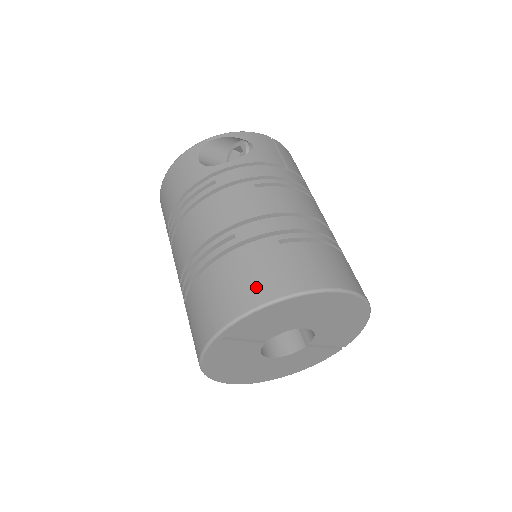
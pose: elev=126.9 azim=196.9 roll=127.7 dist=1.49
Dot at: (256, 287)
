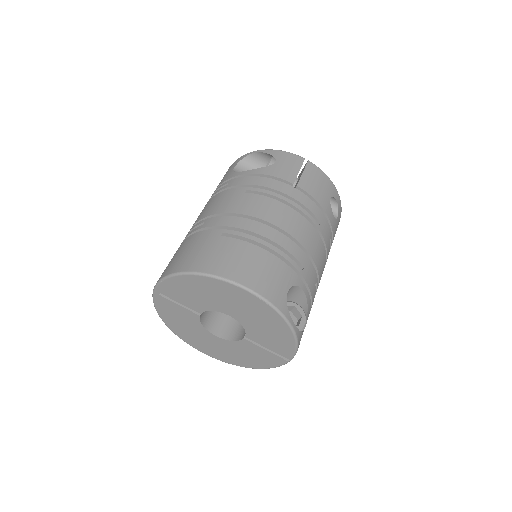
Dot at: (182, 260)
